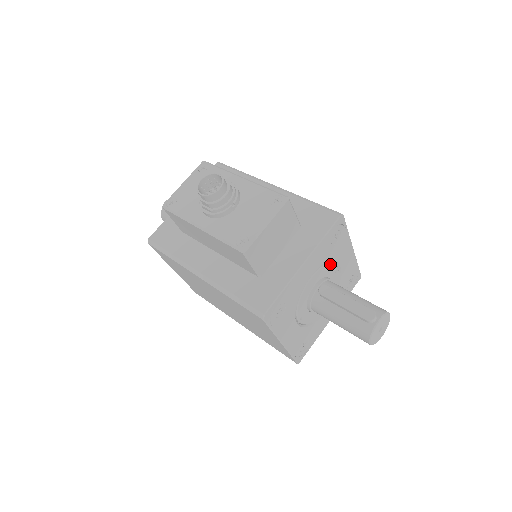
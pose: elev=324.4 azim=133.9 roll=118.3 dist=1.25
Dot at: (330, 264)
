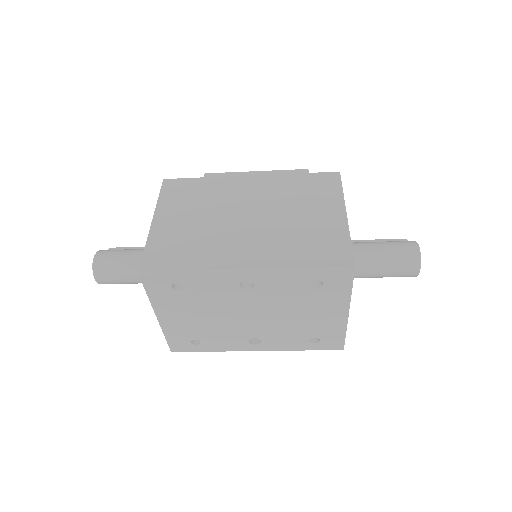
Dot at: occluded
